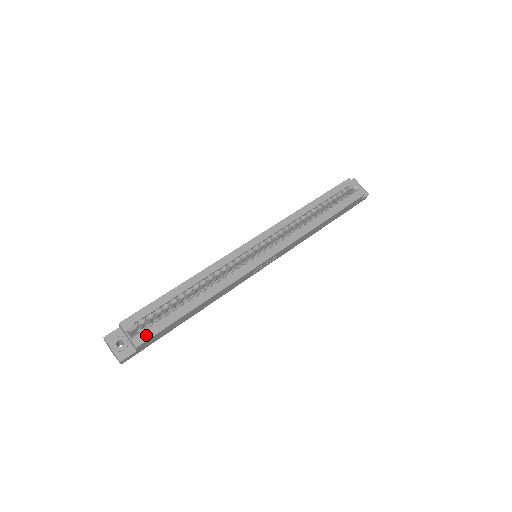
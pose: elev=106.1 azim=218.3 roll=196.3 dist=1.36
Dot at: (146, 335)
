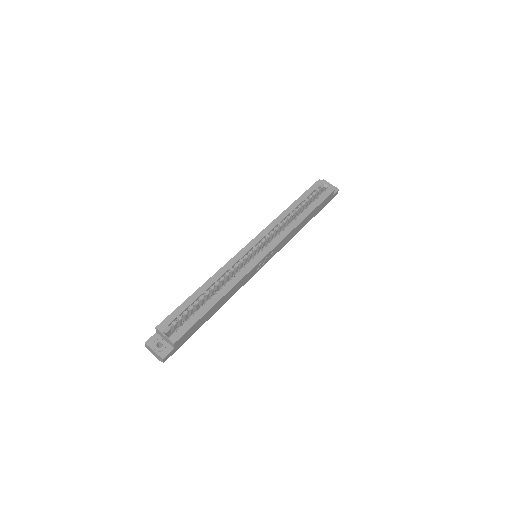
Dot at: (180, 333)
